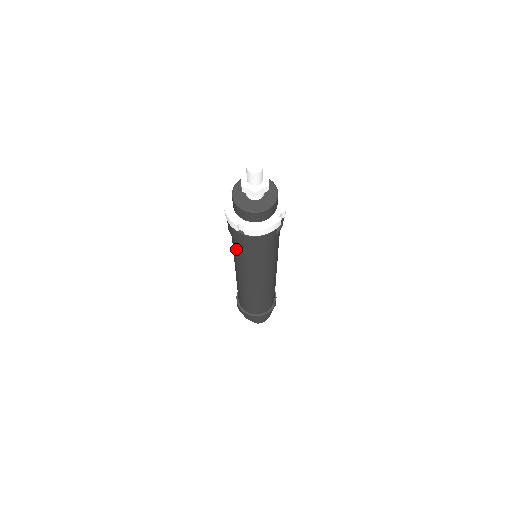
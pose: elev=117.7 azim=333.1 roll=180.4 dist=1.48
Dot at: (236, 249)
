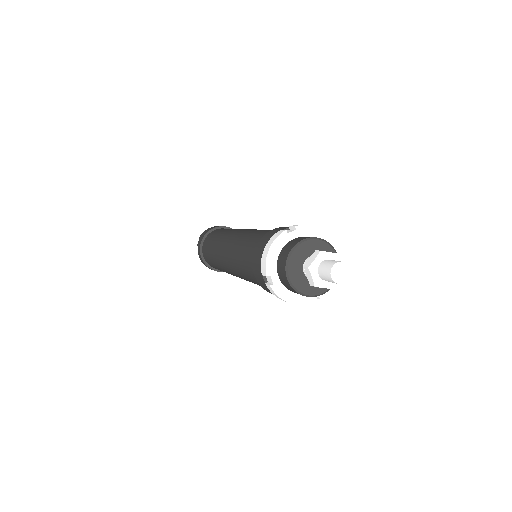
Dot at: (245, 257)
